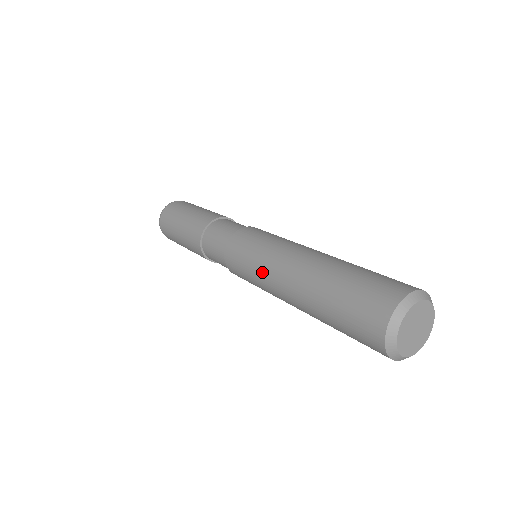
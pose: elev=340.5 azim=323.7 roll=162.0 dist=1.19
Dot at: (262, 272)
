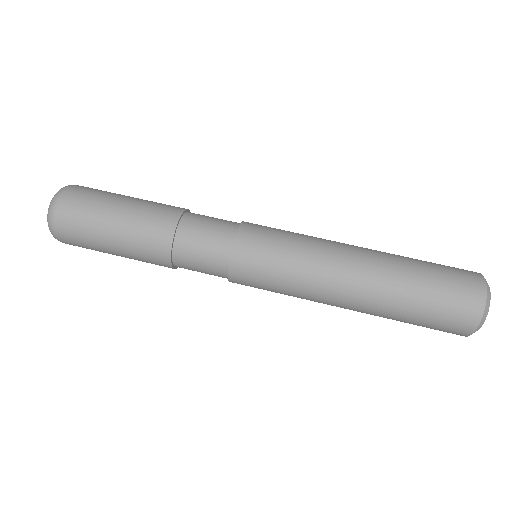
Dot at: (306, 279)
